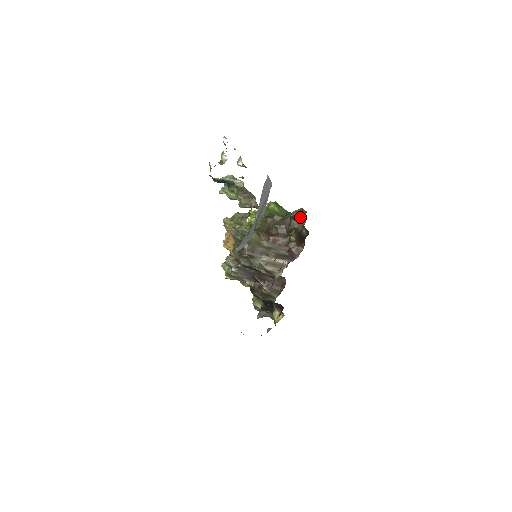
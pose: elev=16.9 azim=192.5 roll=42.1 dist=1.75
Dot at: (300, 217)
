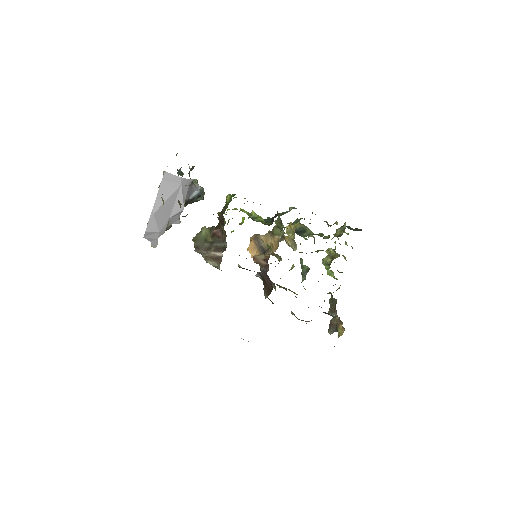
Dot at: (163, 202)
